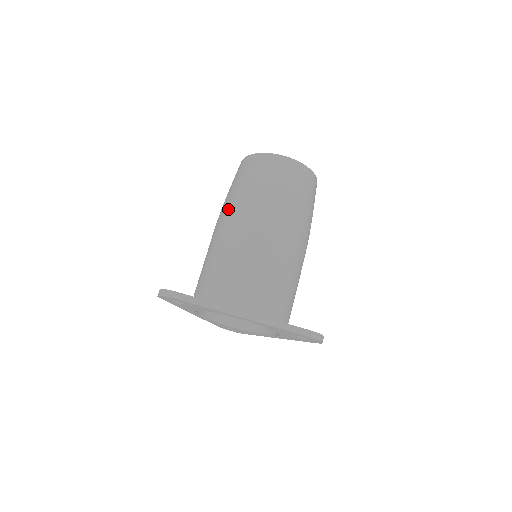
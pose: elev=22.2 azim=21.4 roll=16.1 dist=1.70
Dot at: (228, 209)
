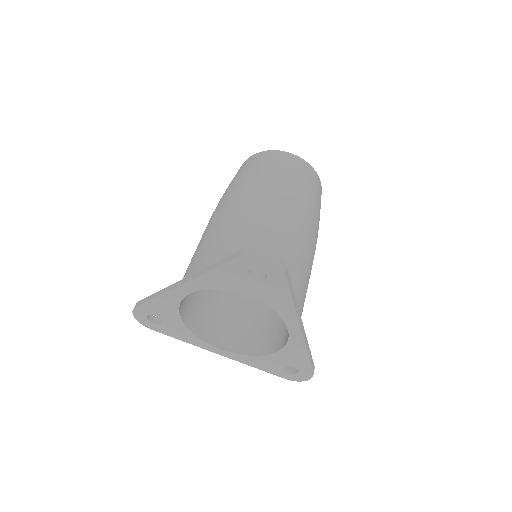
Dot at: occluded
